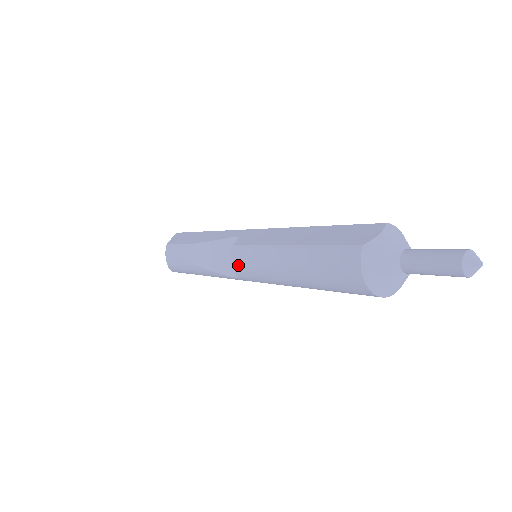
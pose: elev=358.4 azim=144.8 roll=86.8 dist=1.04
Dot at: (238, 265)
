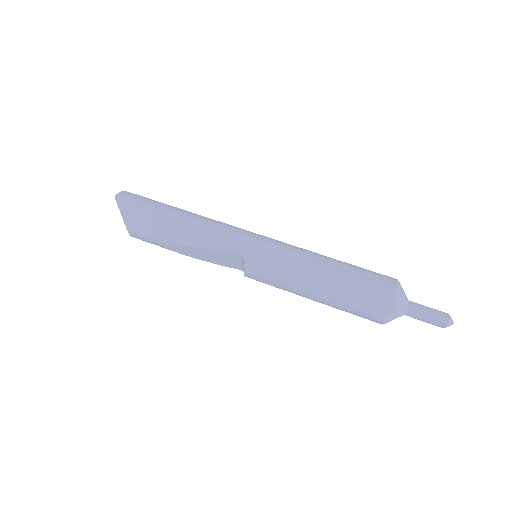
Dot at: occluded
